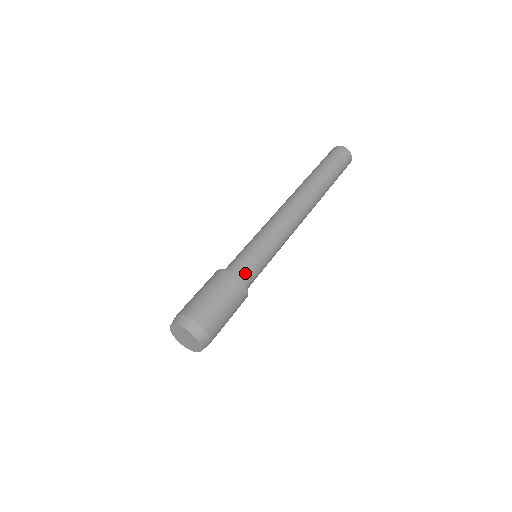
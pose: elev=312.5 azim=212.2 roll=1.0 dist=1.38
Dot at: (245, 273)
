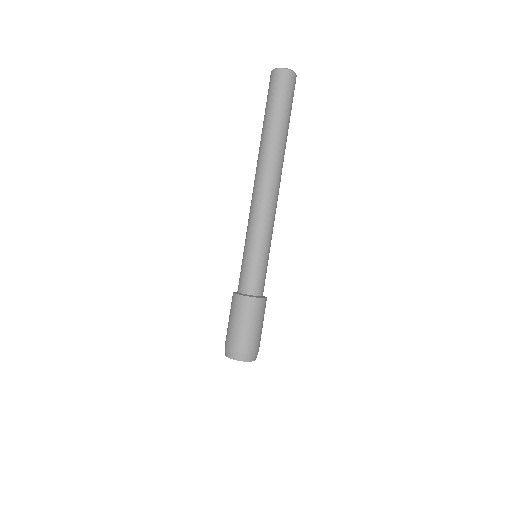
Dot at: occluded
